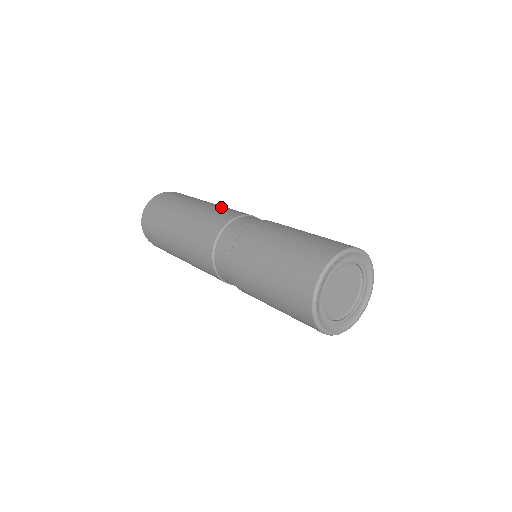
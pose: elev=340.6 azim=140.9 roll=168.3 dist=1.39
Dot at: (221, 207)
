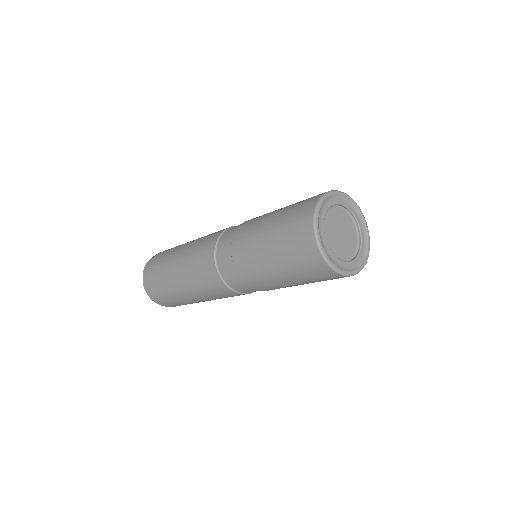
Dot at: occluded
